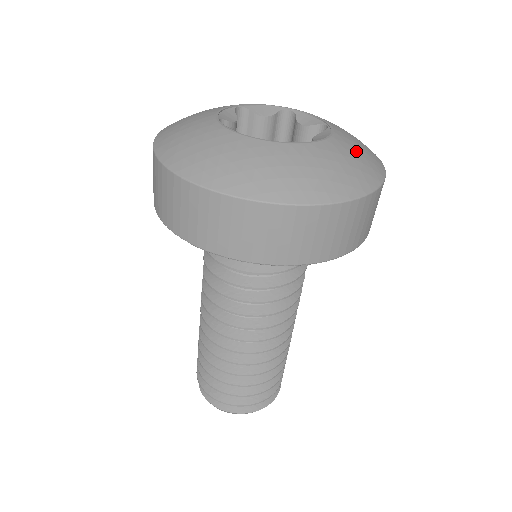
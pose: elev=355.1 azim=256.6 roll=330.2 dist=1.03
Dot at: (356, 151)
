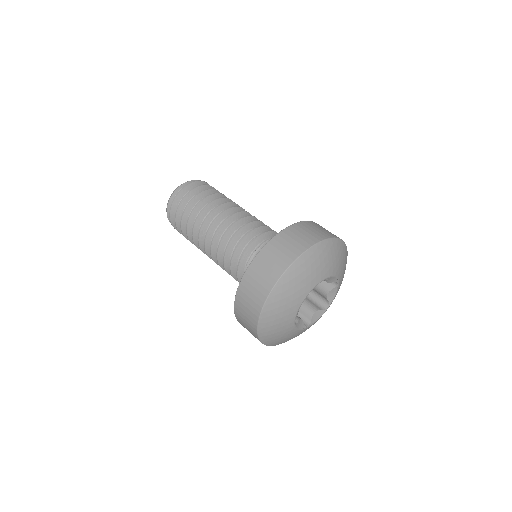
Dot at: occluded
